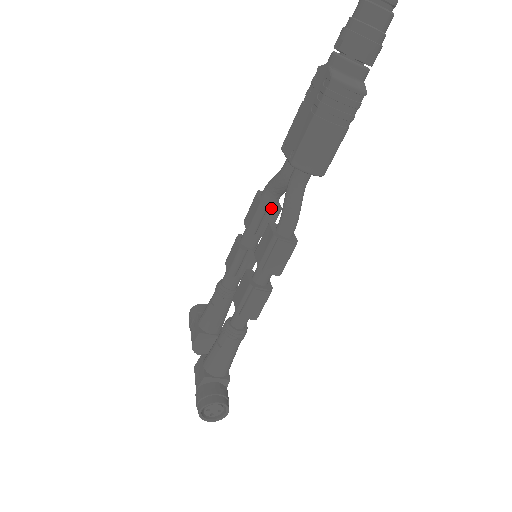
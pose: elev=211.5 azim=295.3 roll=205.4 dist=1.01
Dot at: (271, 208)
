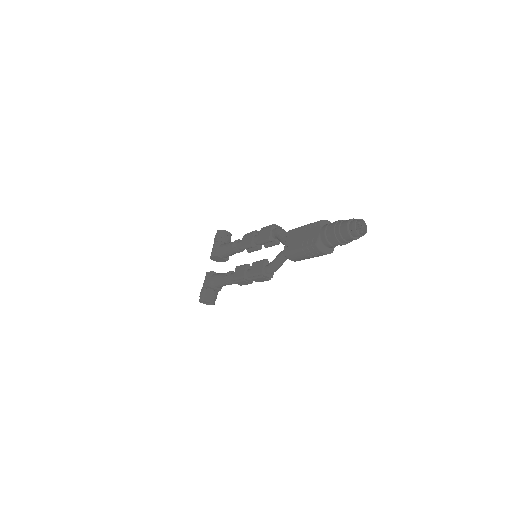
Dot at: (274, 241)
